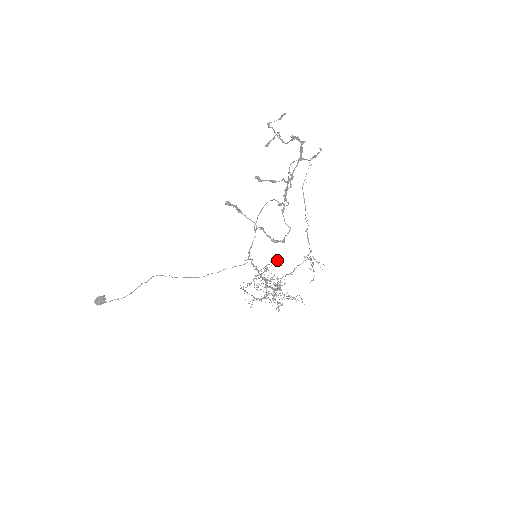
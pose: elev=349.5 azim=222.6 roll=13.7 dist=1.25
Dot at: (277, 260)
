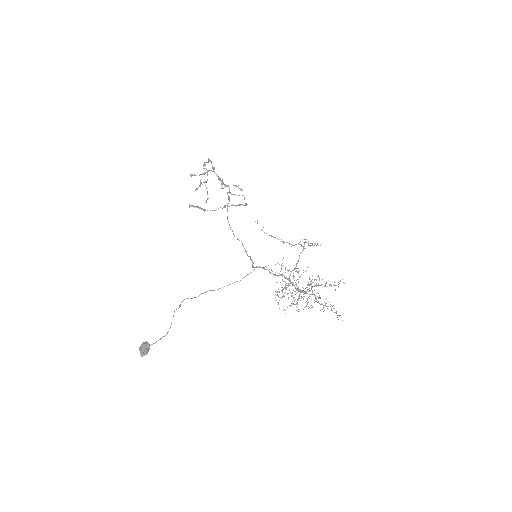
Dot at: (282, 263)
